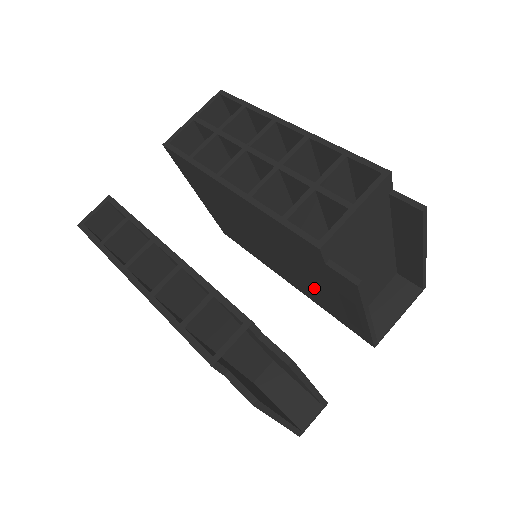
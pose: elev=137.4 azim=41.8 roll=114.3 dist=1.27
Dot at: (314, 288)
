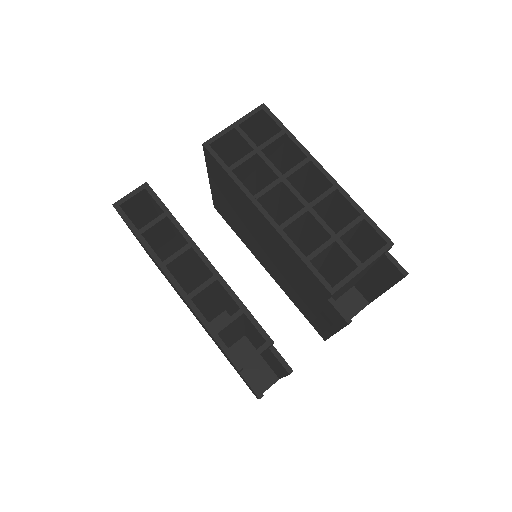
Dot at: (296, 292)
